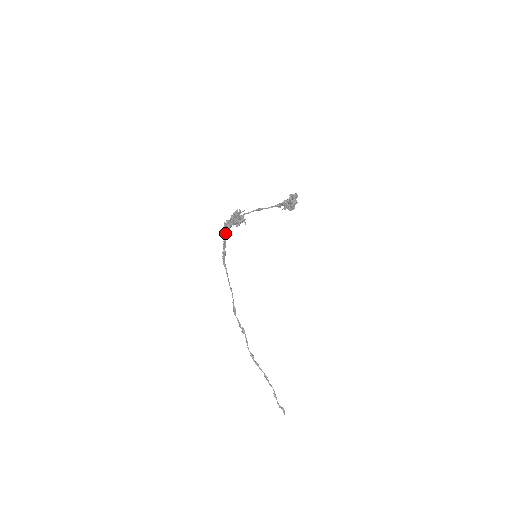
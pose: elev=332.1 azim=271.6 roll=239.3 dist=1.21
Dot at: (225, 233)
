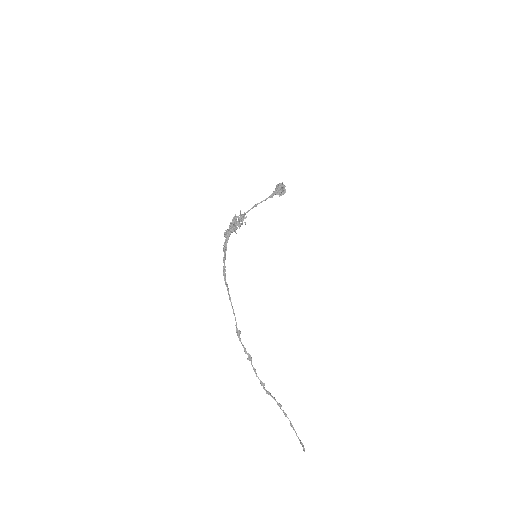
Dot at: (225, 244)
